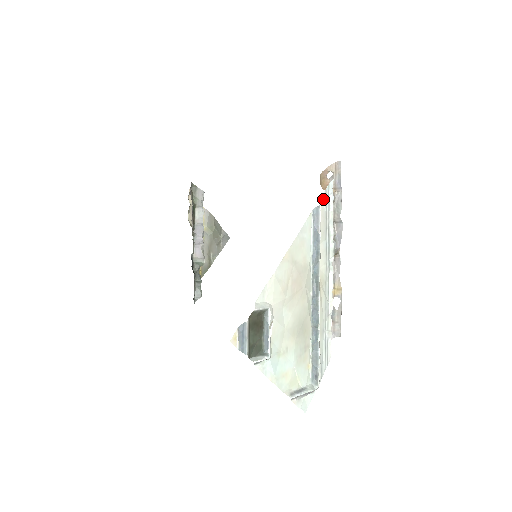
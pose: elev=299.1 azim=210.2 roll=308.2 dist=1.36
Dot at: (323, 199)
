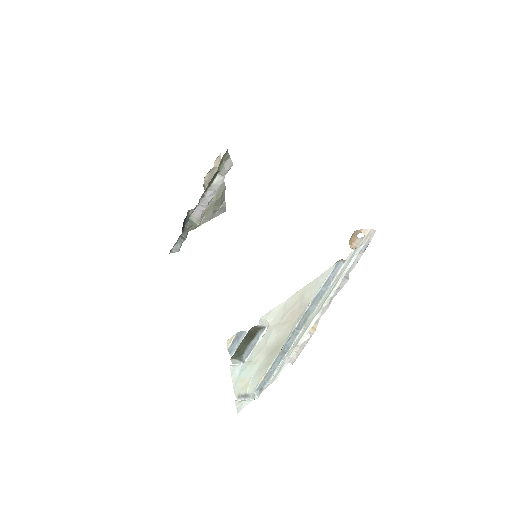
Dot at: (349, 256)
